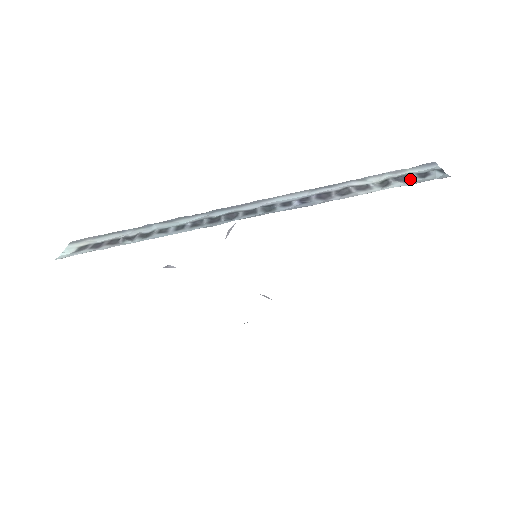
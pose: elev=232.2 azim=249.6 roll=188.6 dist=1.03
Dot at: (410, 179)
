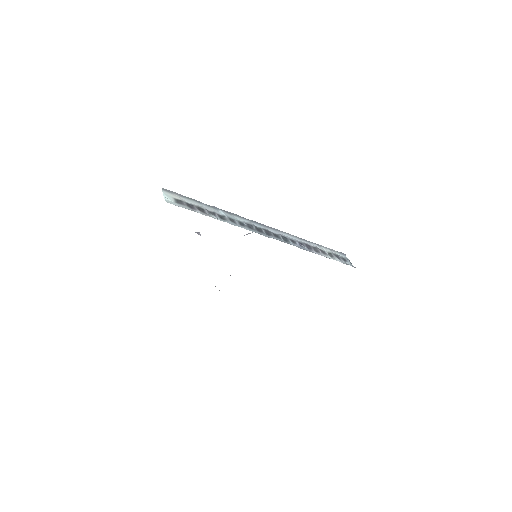
Dot at: (341, 259)
